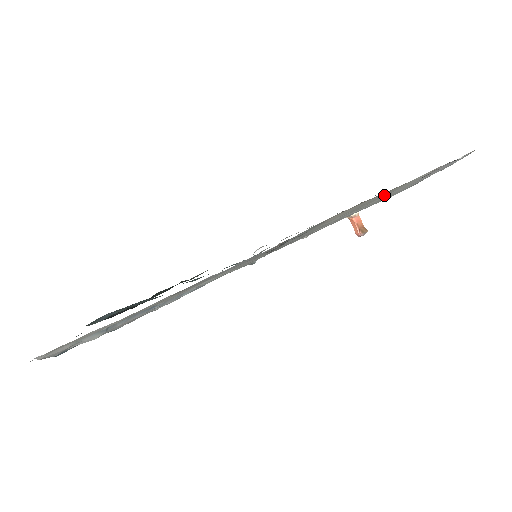
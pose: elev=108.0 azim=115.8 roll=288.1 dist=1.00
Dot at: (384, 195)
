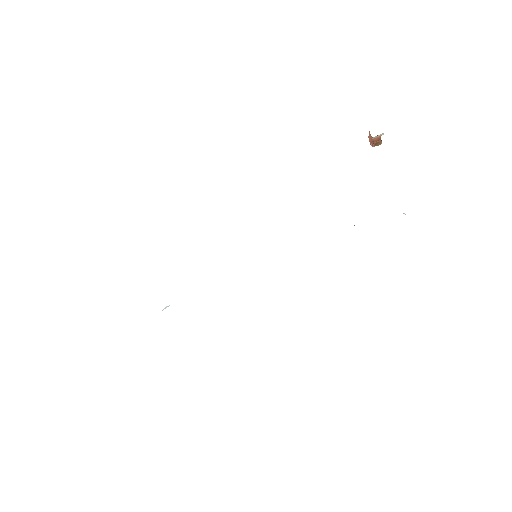
Dot at: occluded
